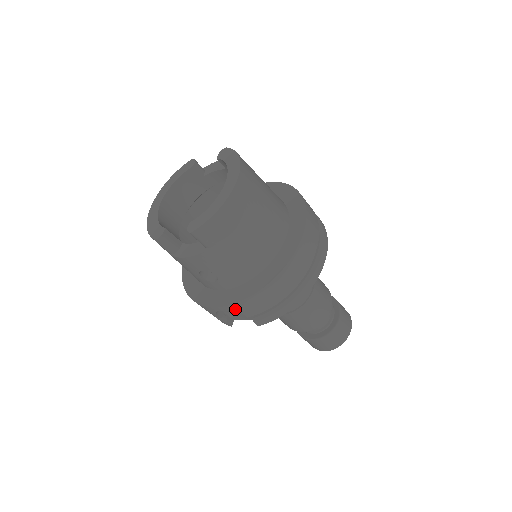
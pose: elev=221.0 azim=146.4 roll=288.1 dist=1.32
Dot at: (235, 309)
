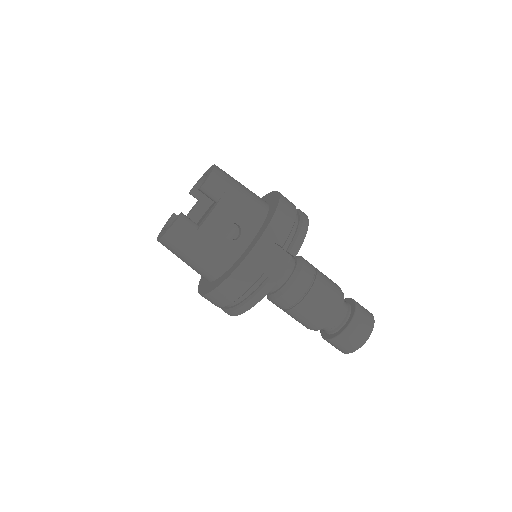
Dot at: (268, 239)
